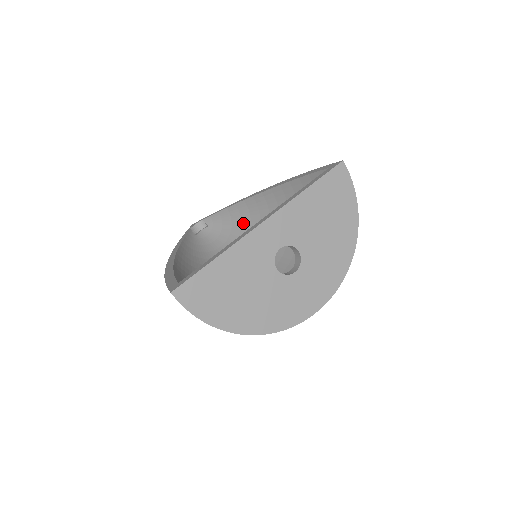
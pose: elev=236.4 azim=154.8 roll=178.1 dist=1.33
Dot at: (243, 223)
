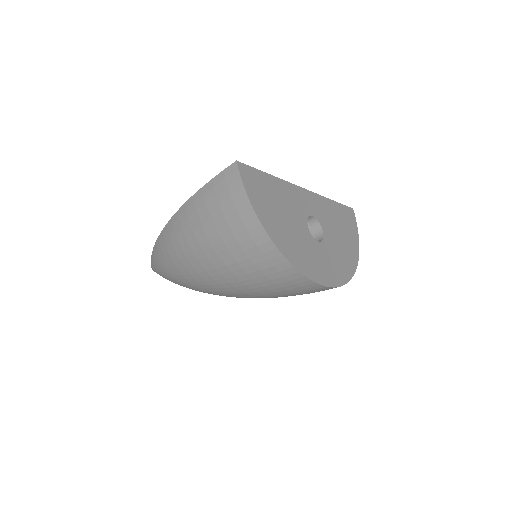
Dot at: occluded
